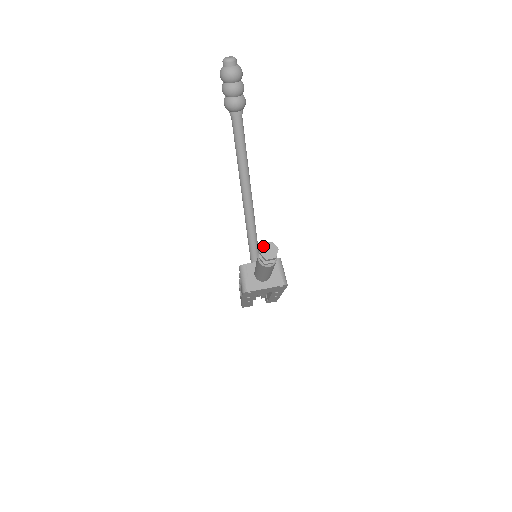
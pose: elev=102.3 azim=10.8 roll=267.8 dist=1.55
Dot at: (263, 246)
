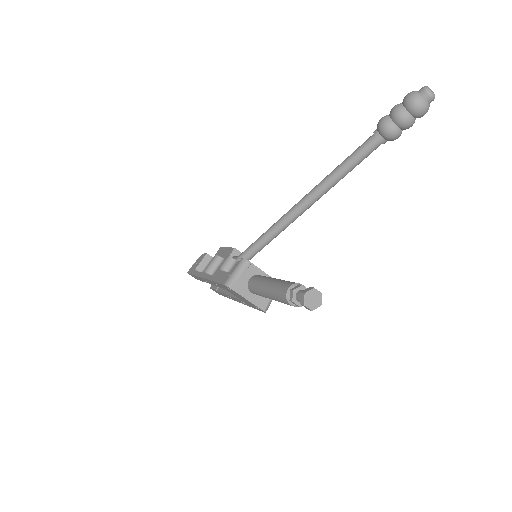
Dot at: (312, 290)
